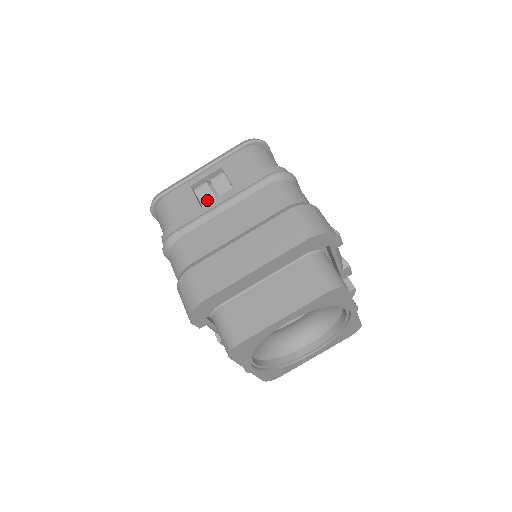
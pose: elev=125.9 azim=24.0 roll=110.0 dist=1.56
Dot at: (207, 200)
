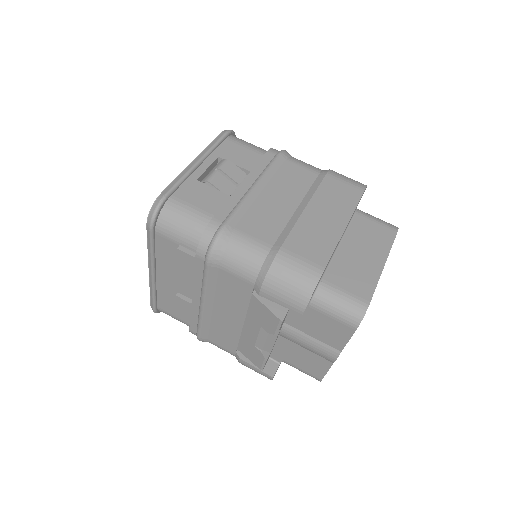
Dot at: (228, 189)
